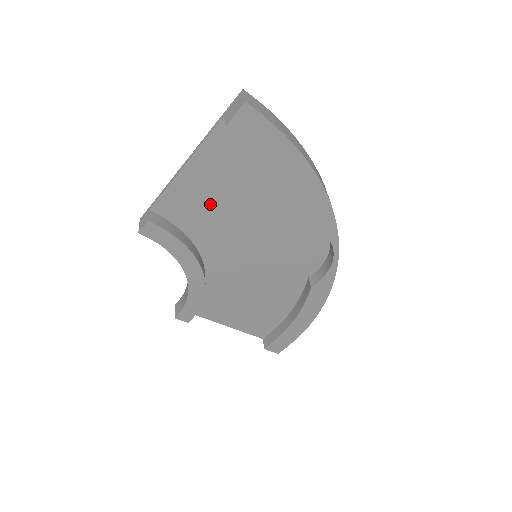
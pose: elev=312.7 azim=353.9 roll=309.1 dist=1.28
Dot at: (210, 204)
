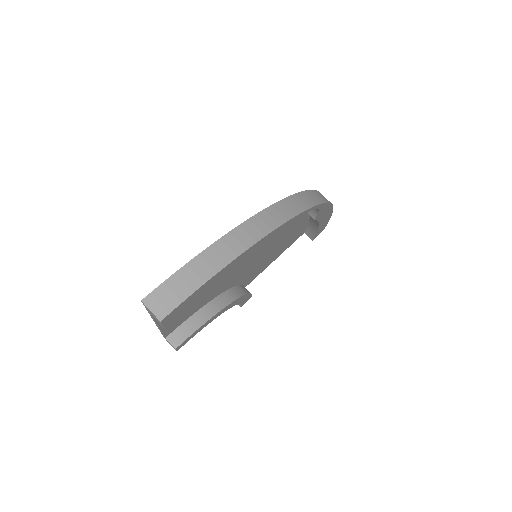
Dot at: (197, 300)
